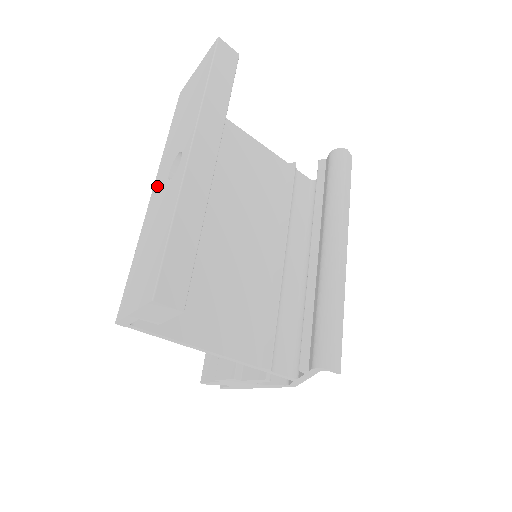
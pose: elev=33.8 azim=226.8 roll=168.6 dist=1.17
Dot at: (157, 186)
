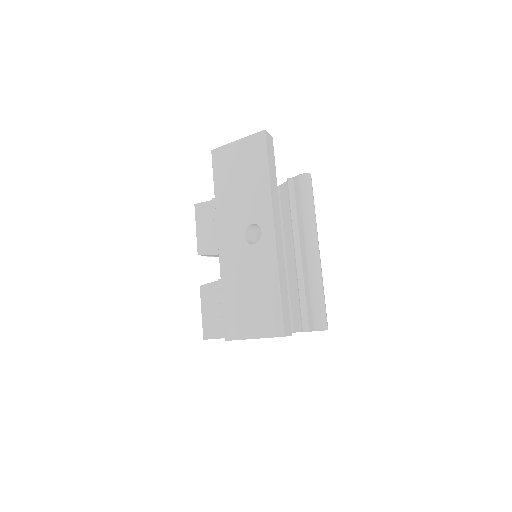
Dot at: (227, 240)
